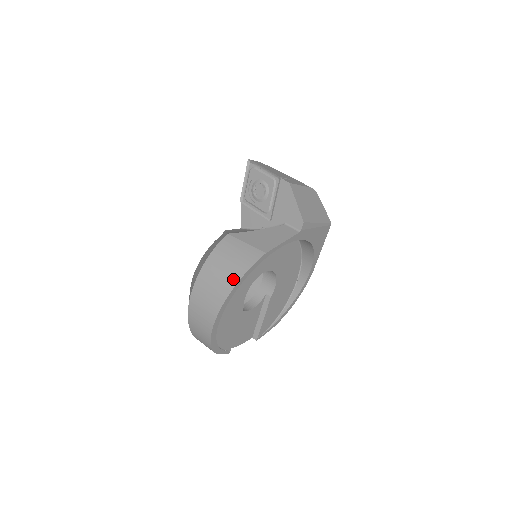
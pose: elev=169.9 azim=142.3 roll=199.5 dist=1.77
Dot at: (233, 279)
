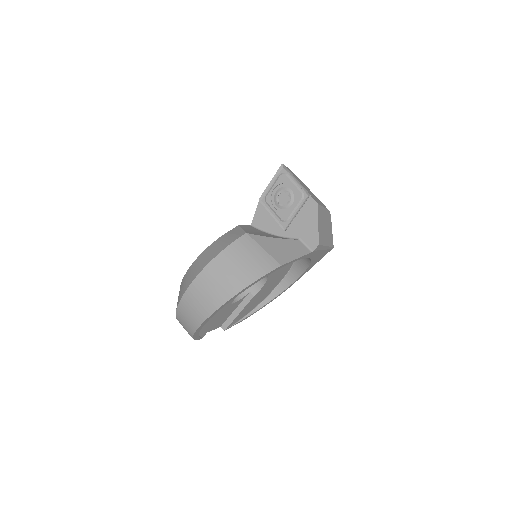
Dot at: (244, 281)
